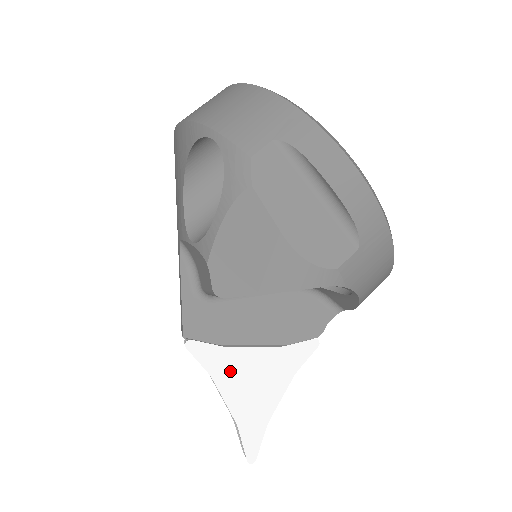
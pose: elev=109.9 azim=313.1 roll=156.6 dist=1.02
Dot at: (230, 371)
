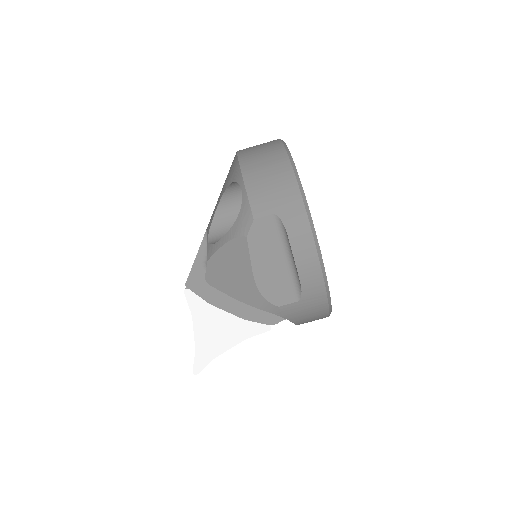
Dot at: (205, 318)
